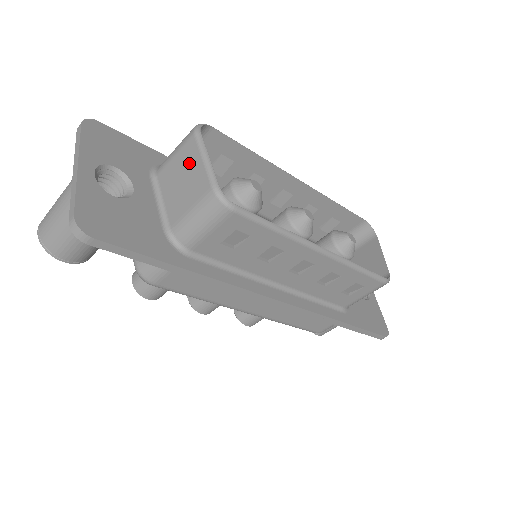
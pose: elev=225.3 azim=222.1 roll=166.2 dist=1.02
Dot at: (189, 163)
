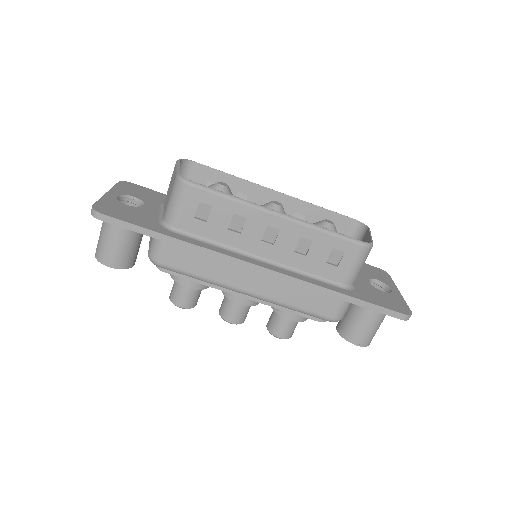
Dot at: (172, 177)
